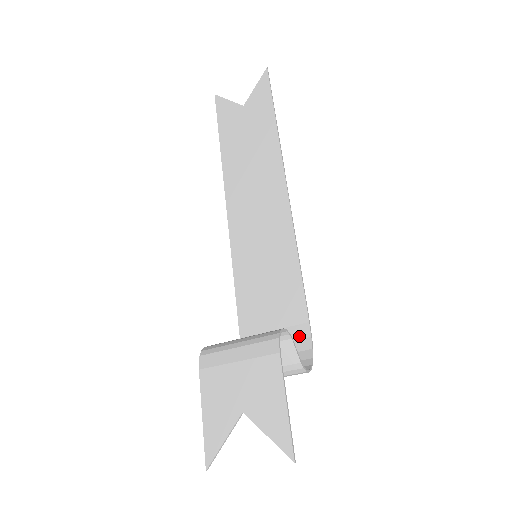
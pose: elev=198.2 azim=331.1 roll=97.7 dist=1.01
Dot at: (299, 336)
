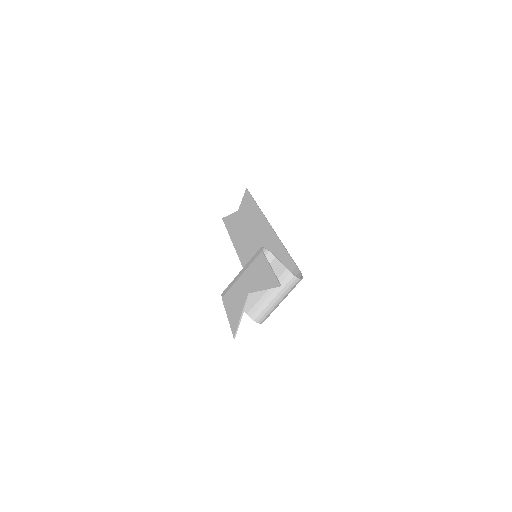
Dot at: occluded
